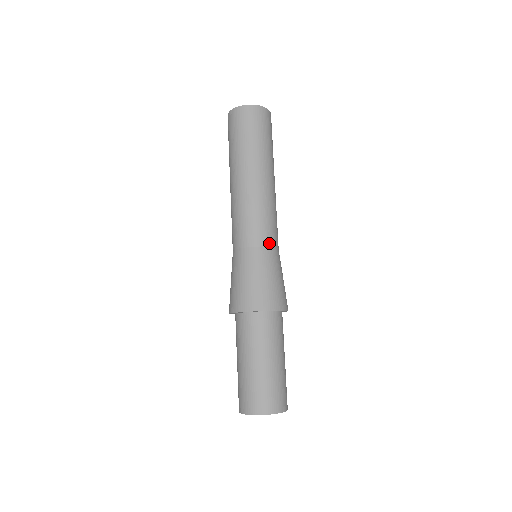
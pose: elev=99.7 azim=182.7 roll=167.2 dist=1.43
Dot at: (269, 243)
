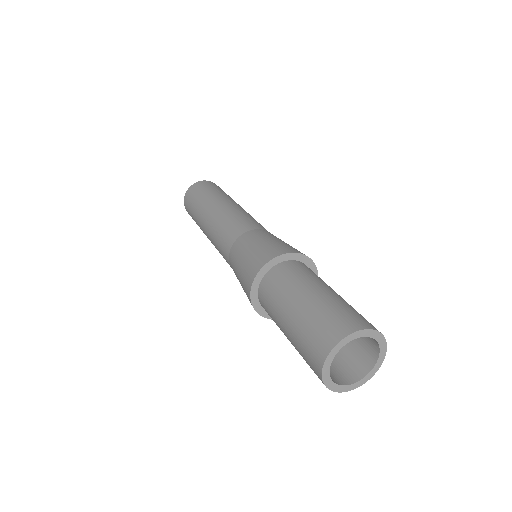
Dot at: occluded
